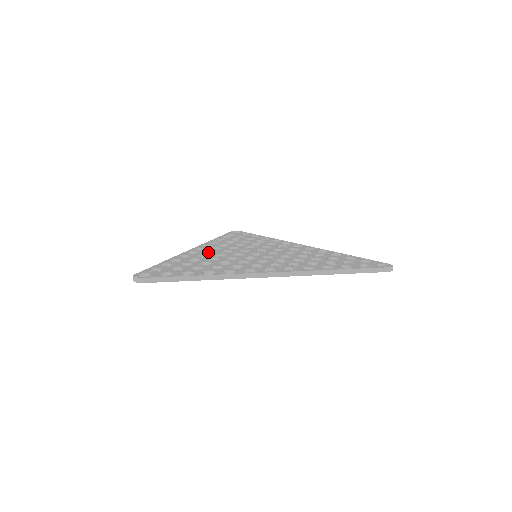
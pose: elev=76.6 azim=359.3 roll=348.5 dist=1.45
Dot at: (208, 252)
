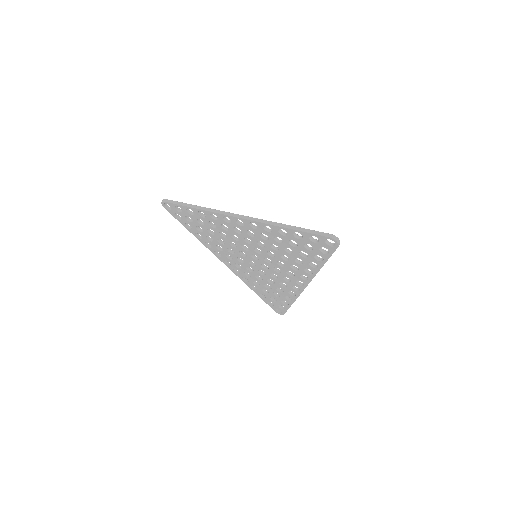
Dot at: (230, 257)
